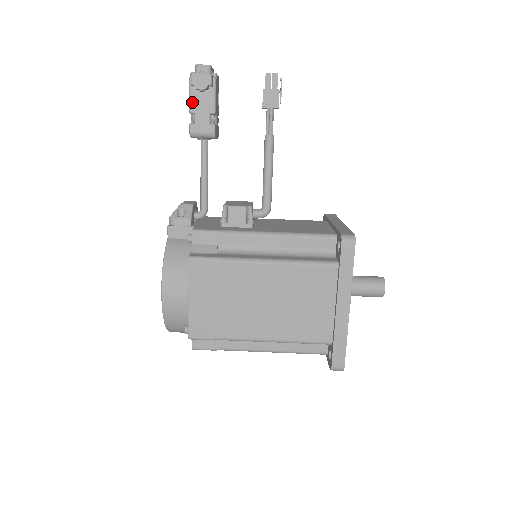
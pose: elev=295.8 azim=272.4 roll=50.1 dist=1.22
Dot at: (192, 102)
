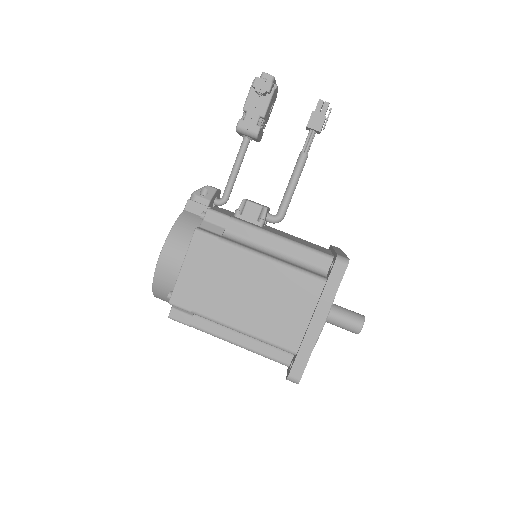
Dot at: (248, 101)
